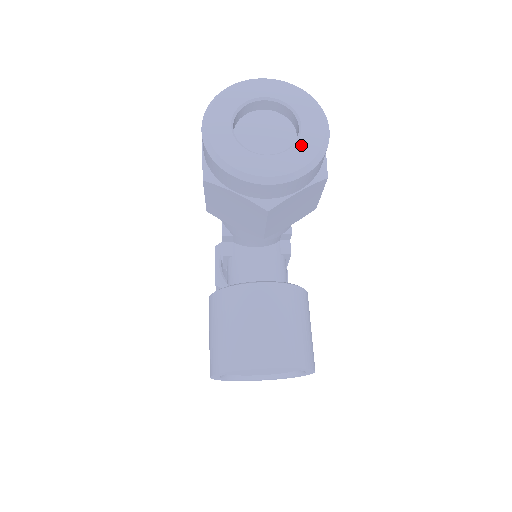
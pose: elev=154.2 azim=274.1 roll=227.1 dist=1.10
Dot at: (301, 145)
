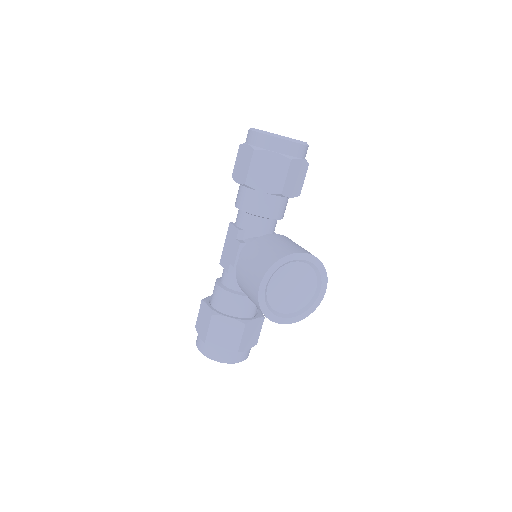
Dot at: occluded
